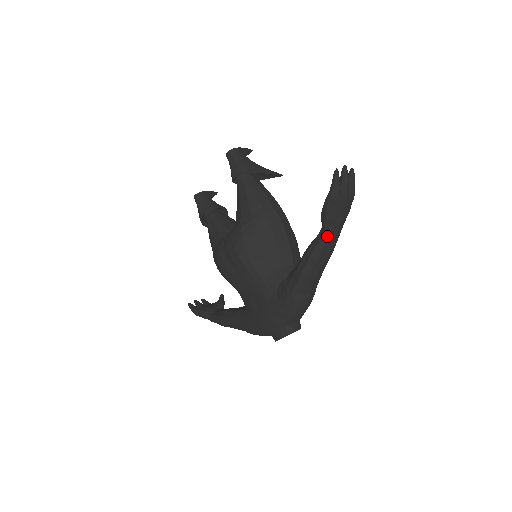
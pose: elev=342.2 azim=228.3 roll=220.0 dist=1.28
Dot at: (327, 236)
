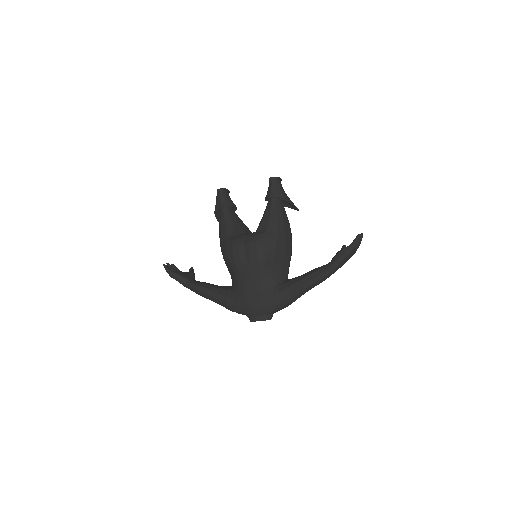
Dot at: (332, 270)
